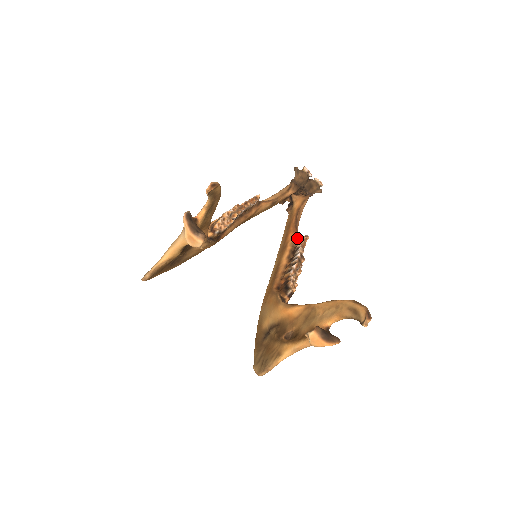
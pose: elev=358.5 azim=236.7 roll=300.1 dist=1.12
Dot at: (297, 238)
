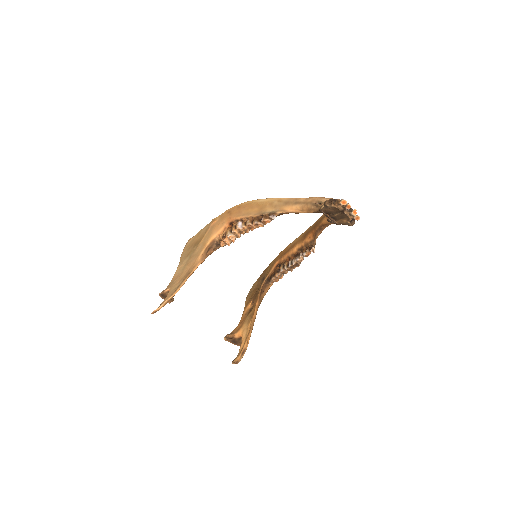
Dot at: (310, 244)
